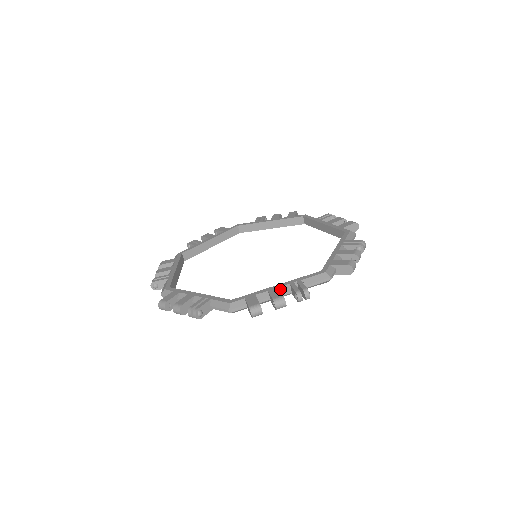
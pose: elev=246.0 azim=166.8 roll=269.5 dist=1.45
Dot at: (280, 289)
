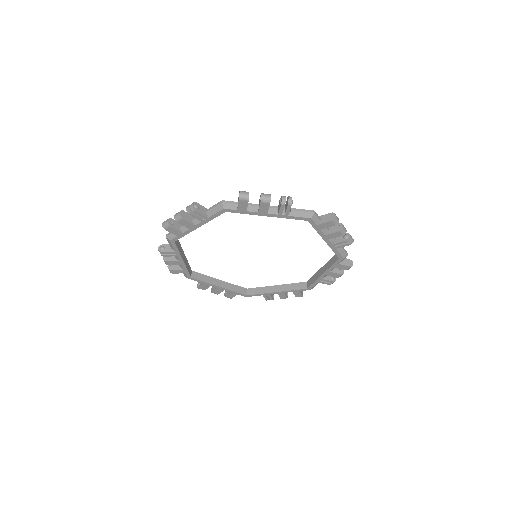
Dot at: occluded
